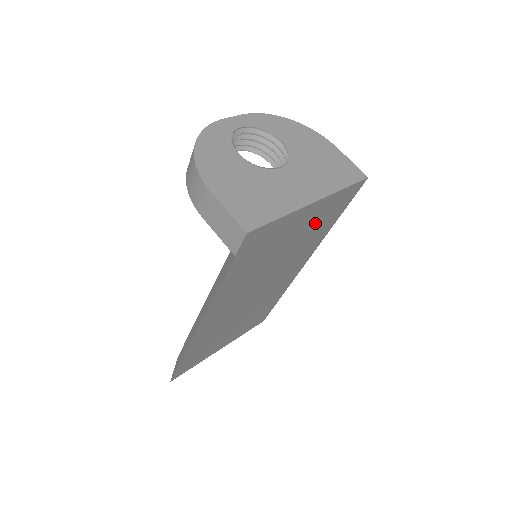
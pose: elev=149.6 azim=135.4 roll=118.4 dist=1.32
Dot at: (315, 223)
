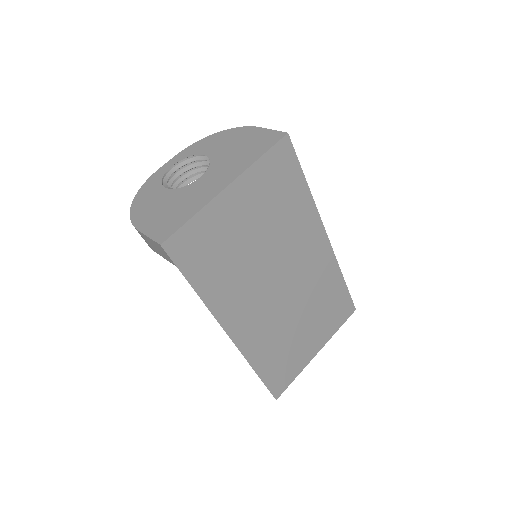
Dot at: (268, 200)
